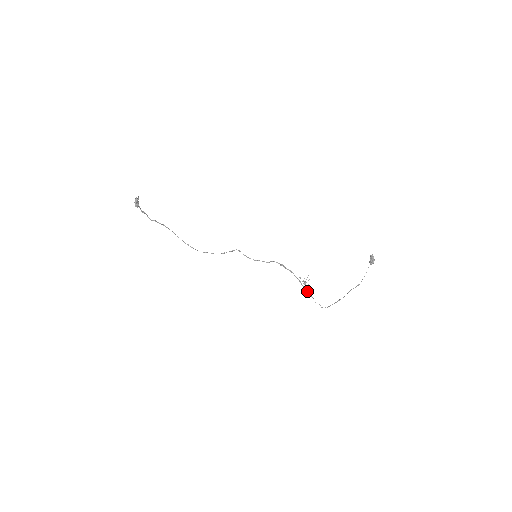
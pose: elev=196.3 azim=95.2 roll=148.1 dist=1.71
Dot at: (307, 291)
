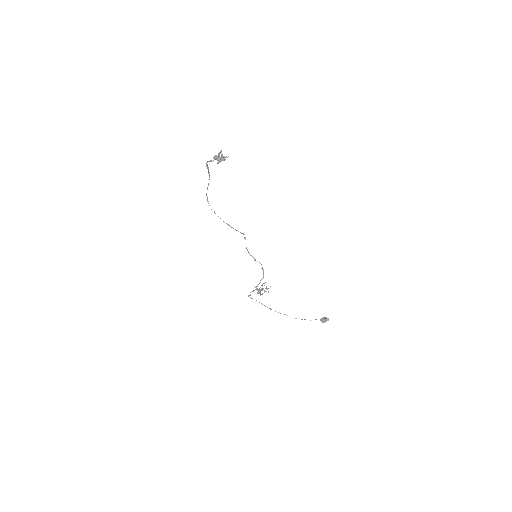
Dot at: (256, 289)
